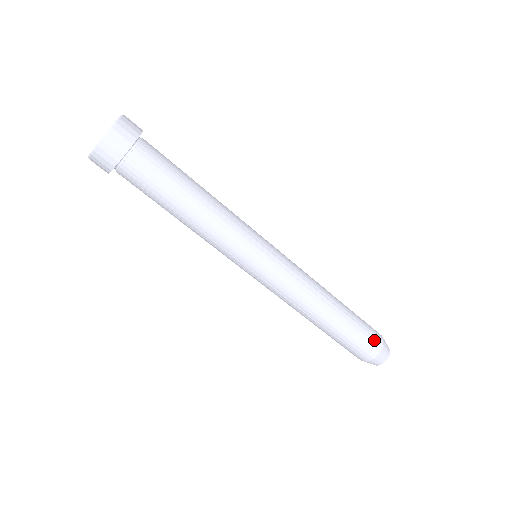
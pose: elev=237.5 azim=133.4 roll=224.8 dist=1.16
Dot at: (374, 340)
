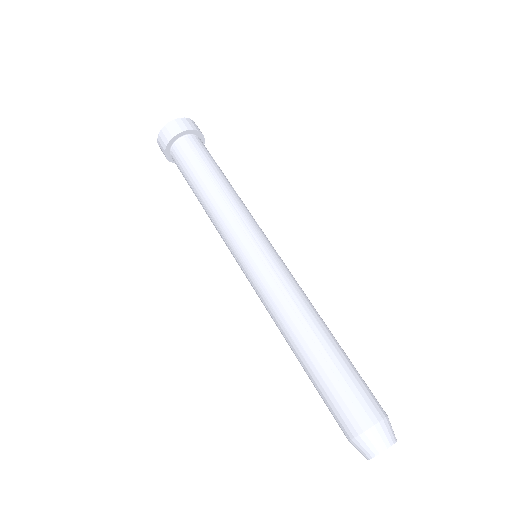
Dot at: occluded
